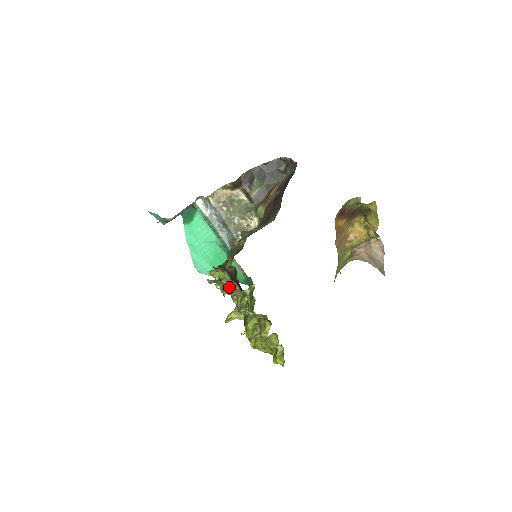
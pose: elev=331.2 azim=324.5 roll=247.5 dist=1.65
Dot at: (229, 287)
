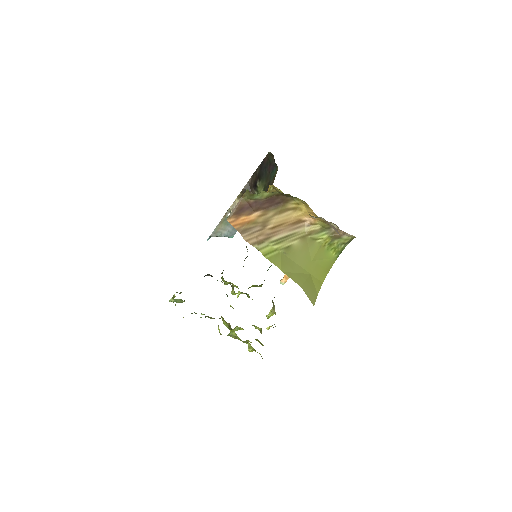
Dot at: (232, 289)
